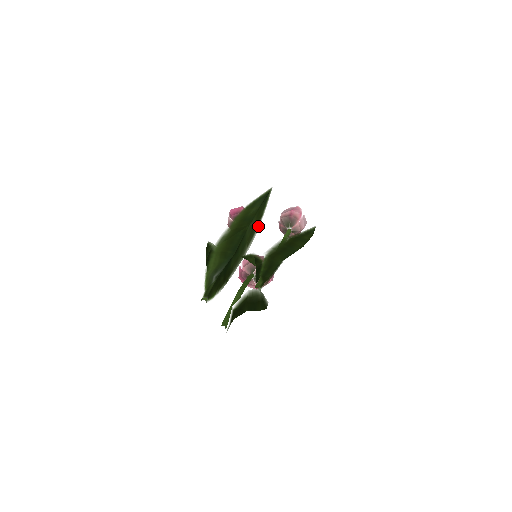
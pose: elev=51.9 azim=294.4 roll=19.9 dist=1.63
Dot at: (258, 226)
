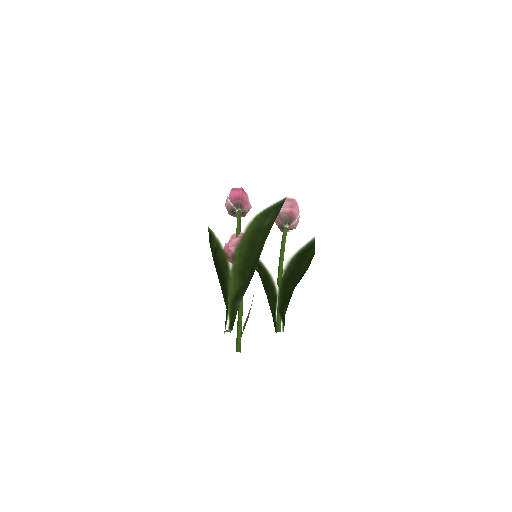
Dot at: occluded
